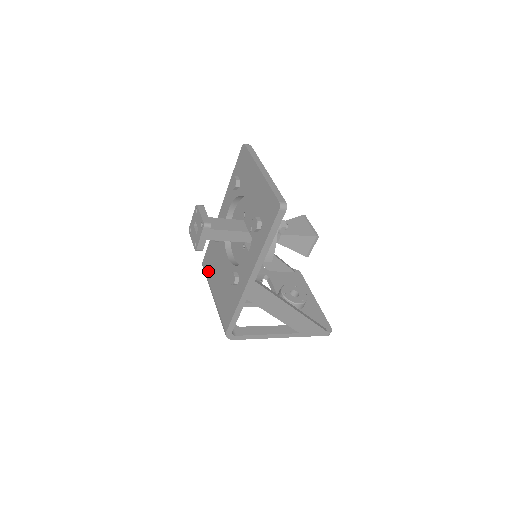
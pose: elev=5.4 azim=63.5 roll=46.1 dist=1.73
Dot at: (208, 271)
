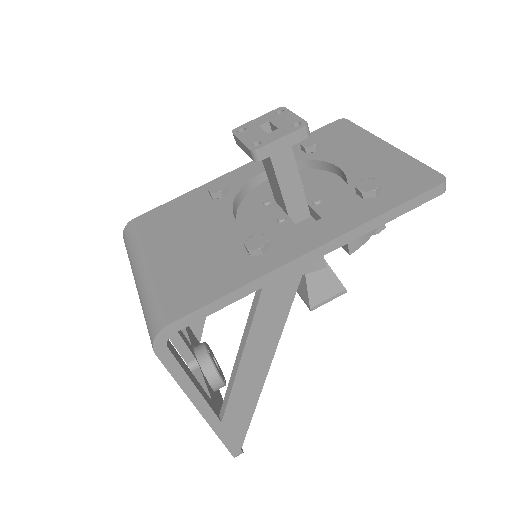
Dot at: (150, 230)
